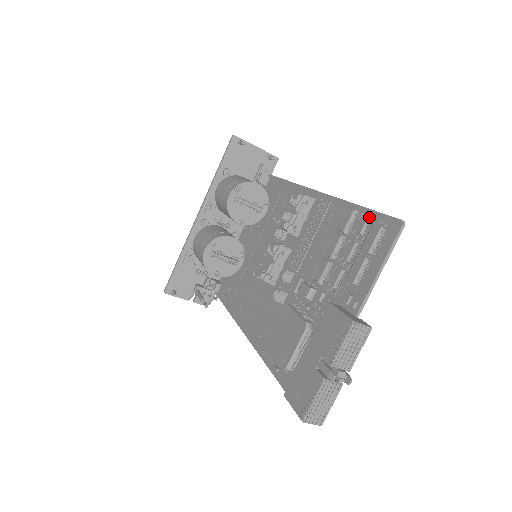
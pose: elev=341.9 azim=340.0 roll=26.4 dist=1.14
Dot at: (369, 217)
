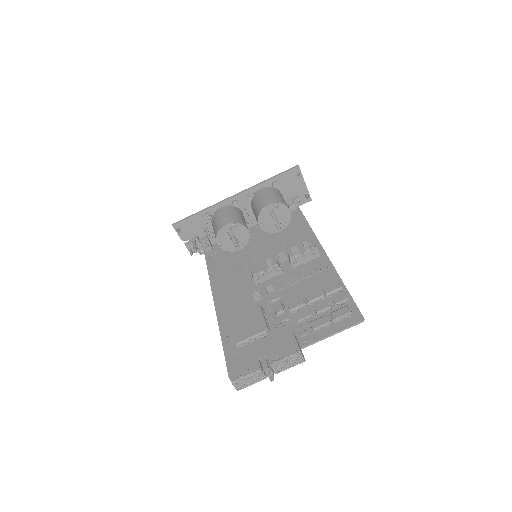
Dot at: (347, 299)
